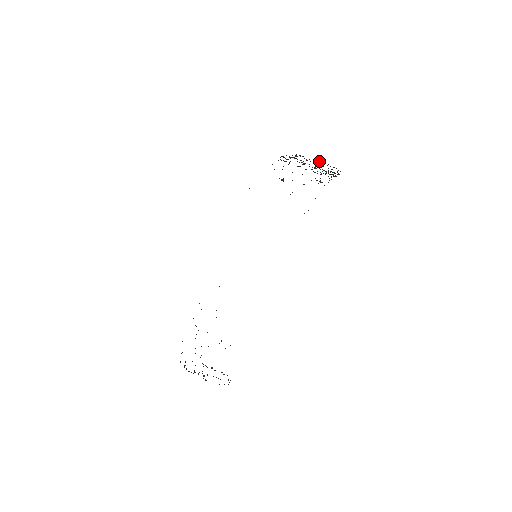
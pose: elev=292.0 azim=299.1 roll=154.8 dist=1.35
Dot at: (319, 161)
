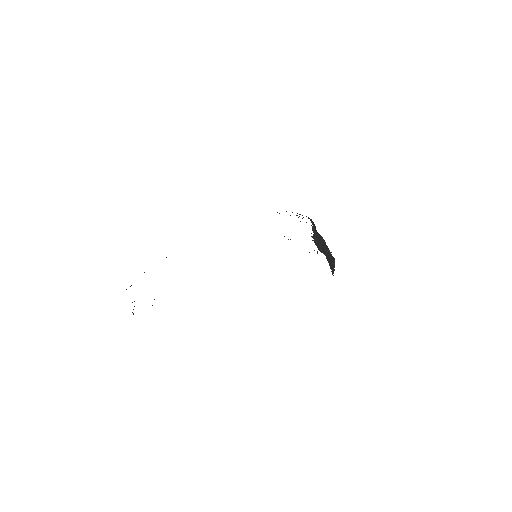
Dot at: (326, 257)
